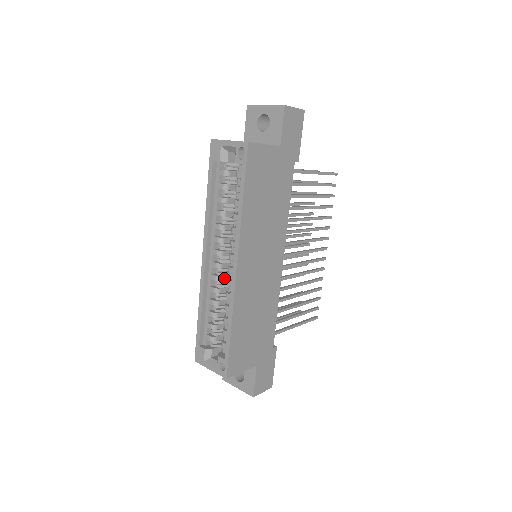
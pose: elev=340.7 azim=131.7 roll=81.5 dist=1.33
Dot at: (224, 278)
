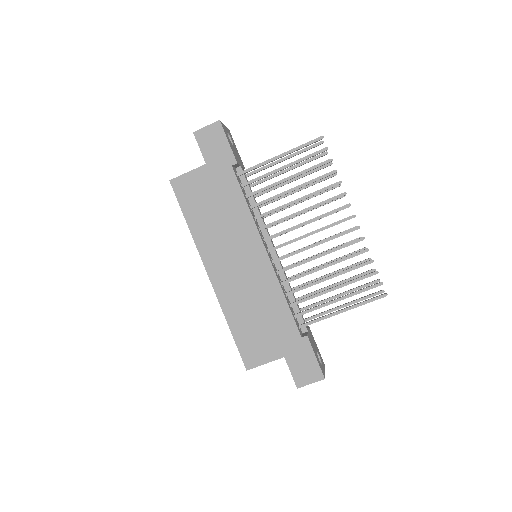
Dot at: occluded
